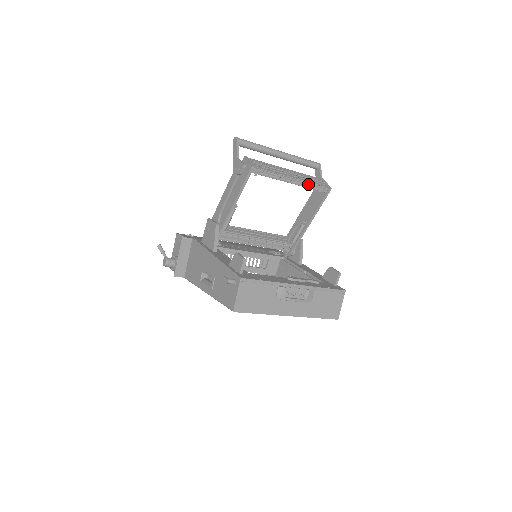
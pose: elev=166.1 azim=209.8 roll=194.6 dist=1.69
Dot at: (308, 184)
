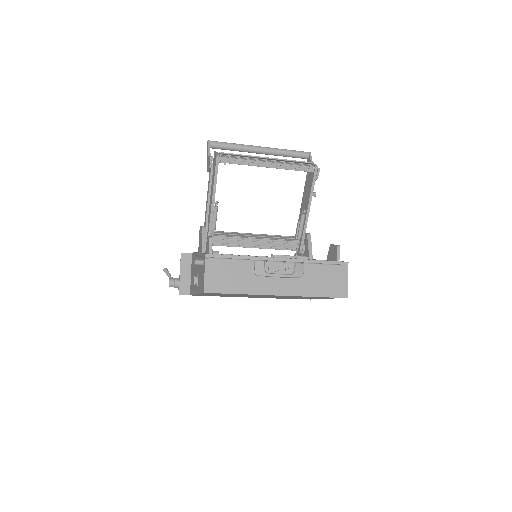
Dot at: (288, 165)
